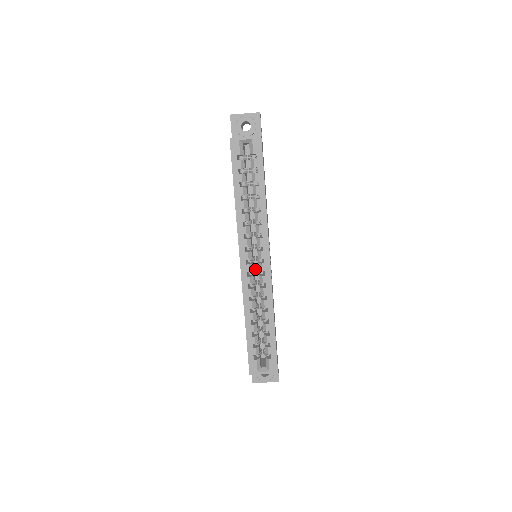
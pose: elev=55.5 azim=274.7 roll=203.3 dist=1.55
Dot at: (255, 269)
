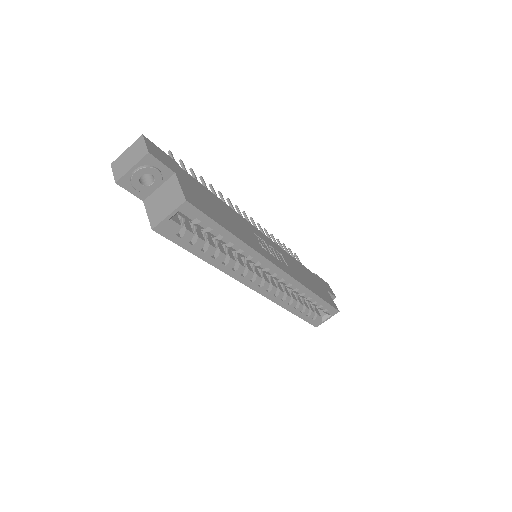
Dot at: (268, 275)
